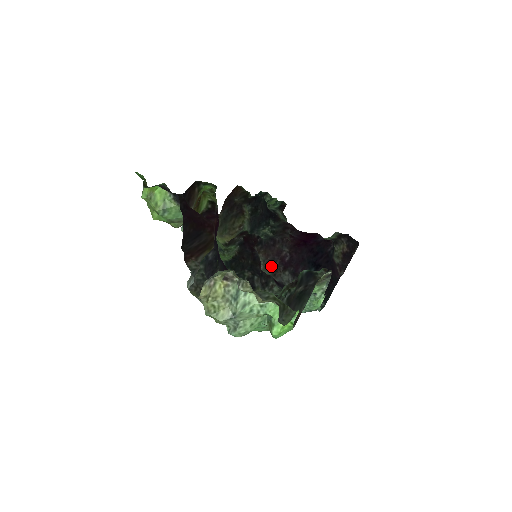
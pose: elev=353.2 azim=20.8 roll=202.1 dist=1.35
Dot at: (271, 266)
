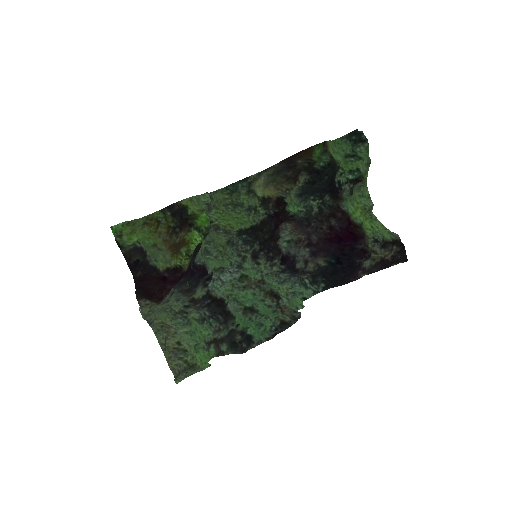
Dot at: (299, 234)
